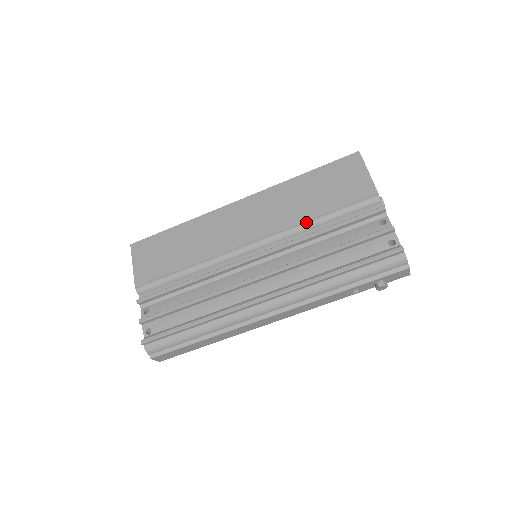
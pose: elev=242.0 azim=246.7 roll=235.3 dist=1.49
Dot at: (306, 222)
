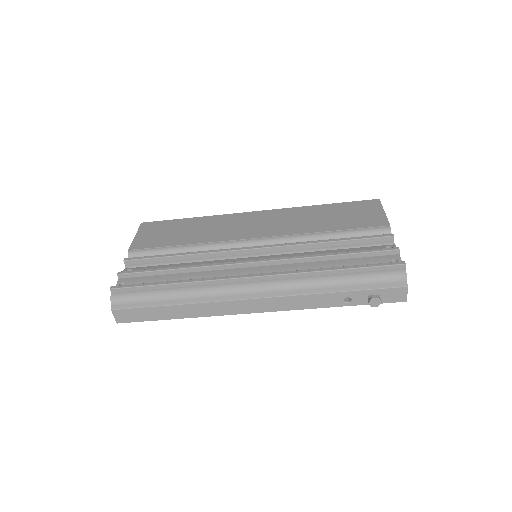
Dot at: (315, 233)
